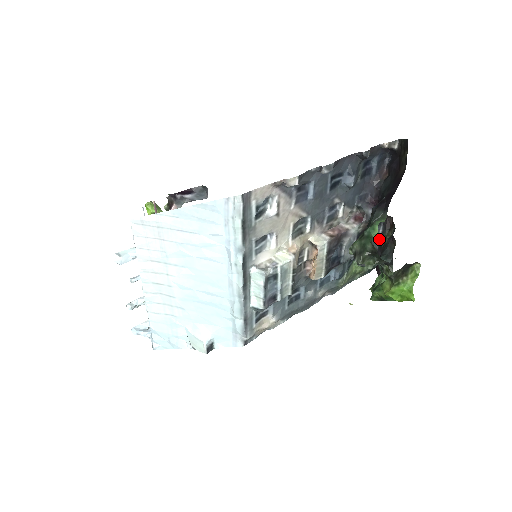
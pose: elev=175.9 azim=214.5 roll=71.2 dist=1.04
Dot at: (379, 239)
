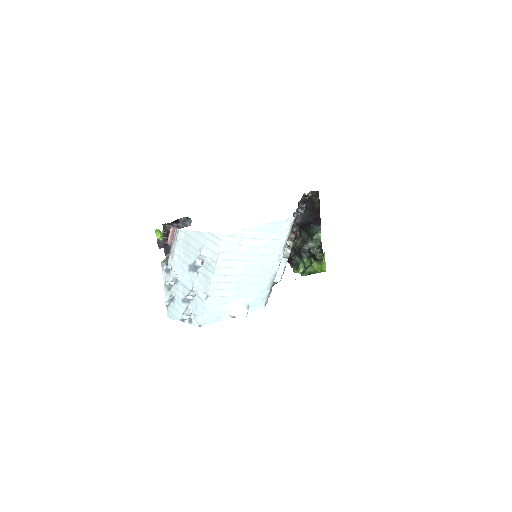
Dot at: occluded
